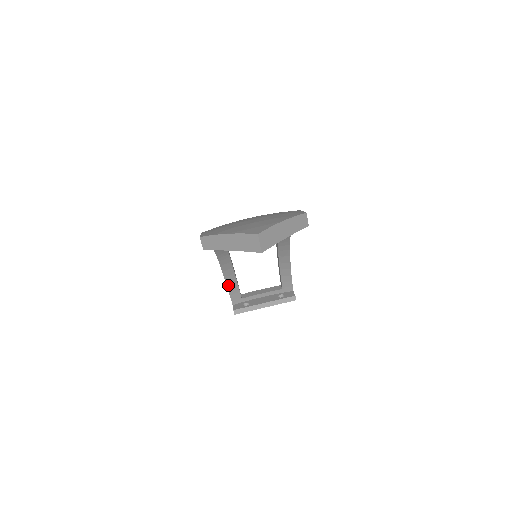
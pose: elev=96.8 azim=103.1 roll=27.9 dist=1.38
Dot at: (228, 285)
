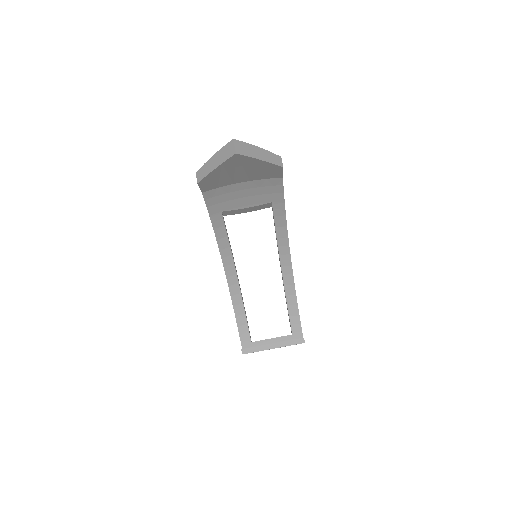
Dot at: (237, 319)
